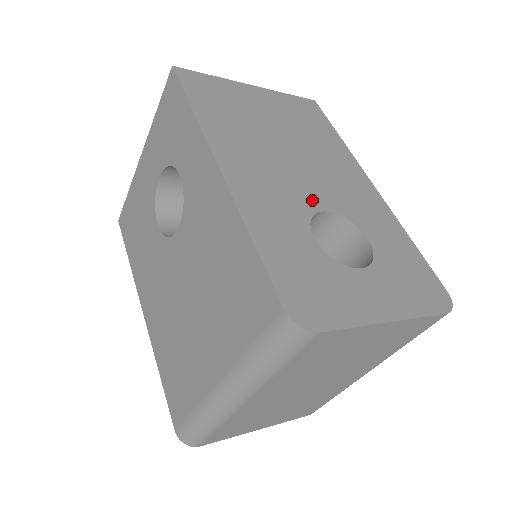
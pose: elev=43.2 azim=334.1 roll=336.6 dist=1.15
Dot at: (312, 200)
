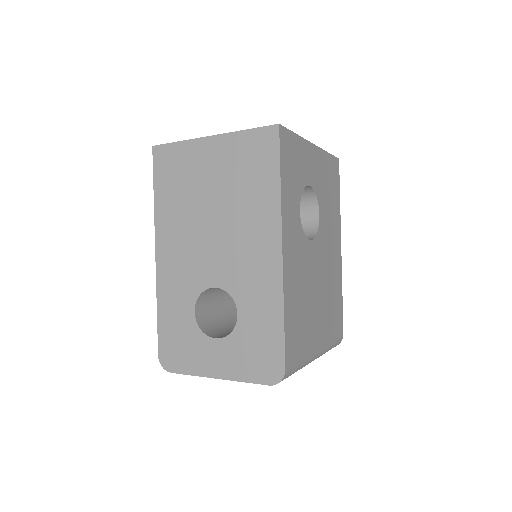
Dot at: (208, 277)
